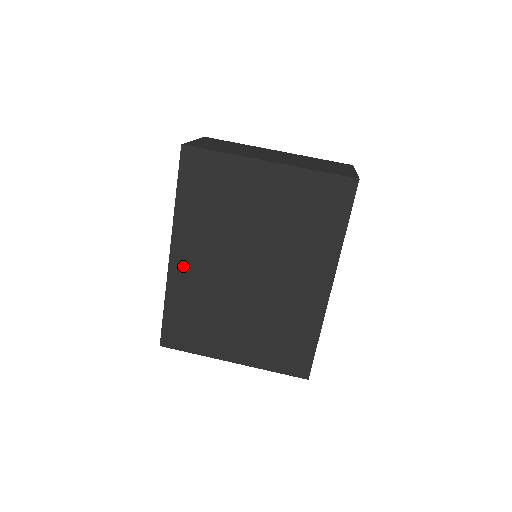
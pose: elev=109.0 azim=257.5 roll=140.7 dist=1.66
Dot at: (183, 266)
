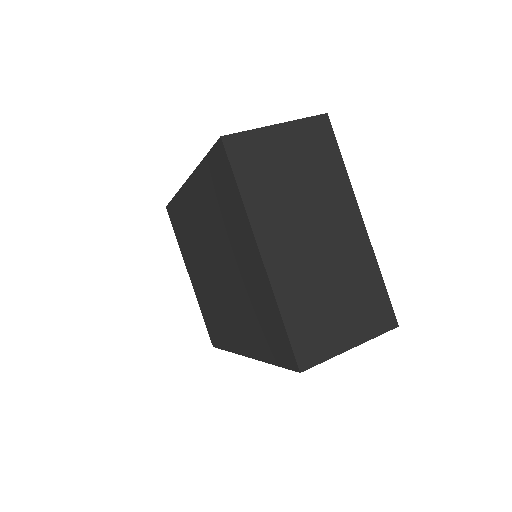
Dot at: (189, 200)
